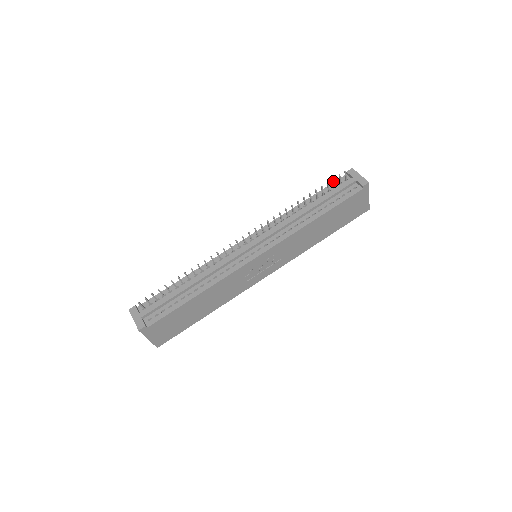
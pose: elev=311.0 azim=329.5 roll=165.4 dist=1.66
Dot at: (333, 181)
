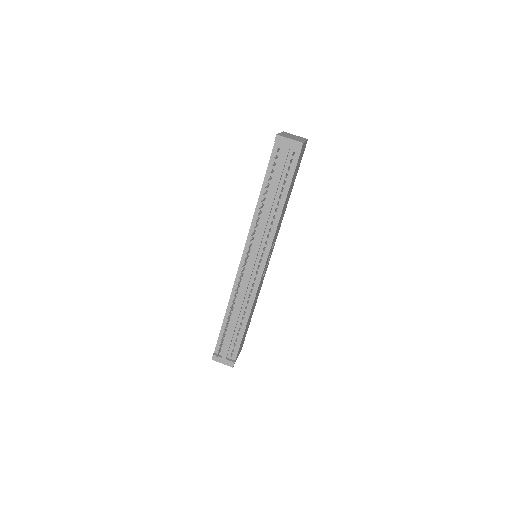
Dot at: occluded
